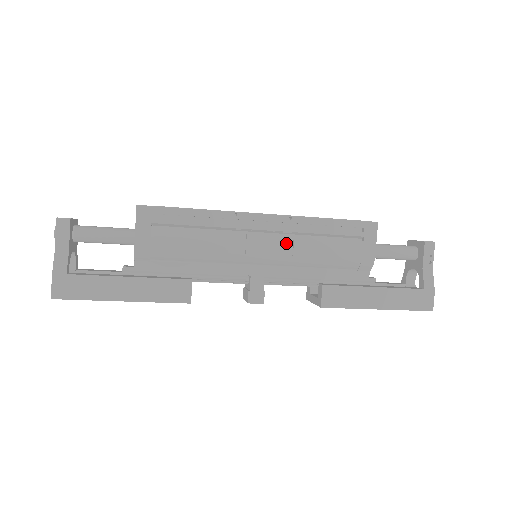
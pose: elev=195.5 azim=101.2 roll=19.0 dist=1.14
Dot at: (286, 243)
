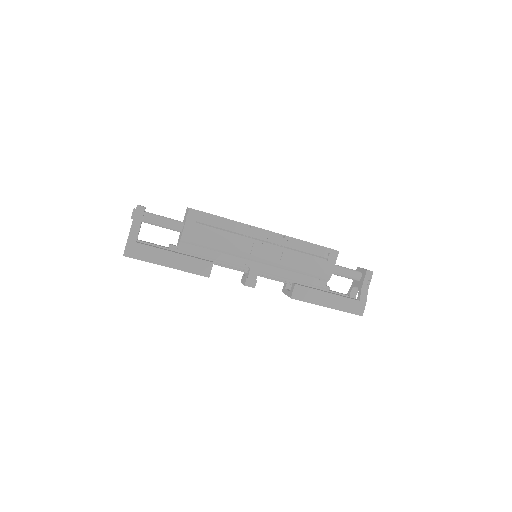
Dot at: (278, 252)
